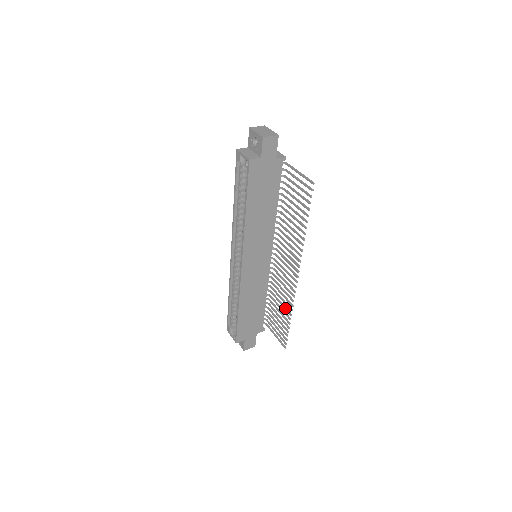
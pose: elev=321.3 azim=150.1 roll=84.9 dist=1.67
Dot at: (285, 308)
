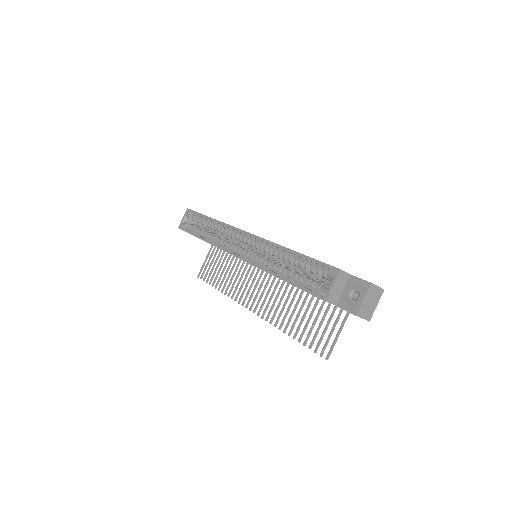
Dot at: (226, 282)
